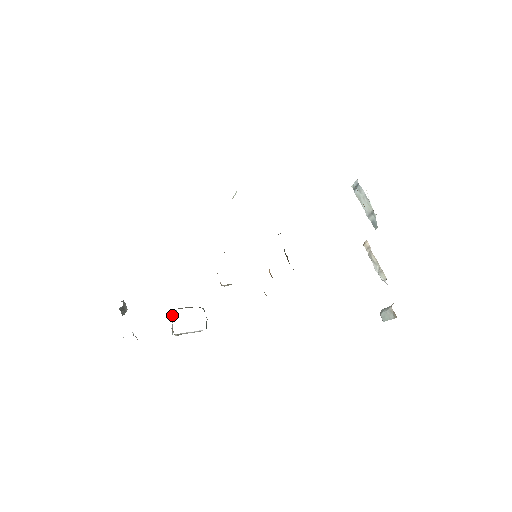
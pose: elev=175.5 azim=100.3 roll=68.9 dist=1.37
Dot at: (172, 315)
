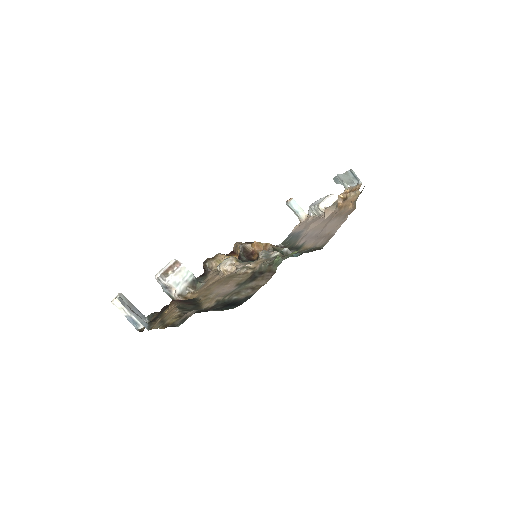
Dot at: (165, 284)
